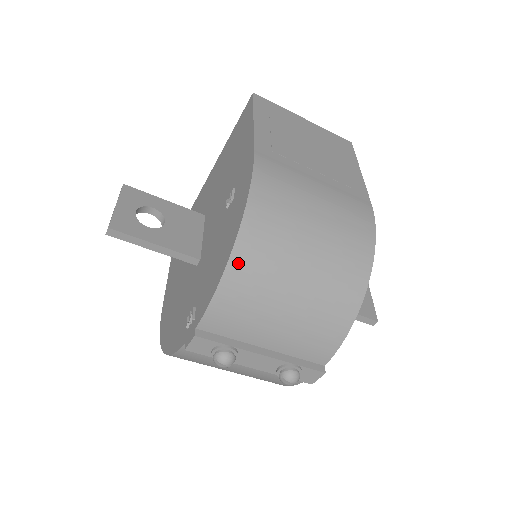
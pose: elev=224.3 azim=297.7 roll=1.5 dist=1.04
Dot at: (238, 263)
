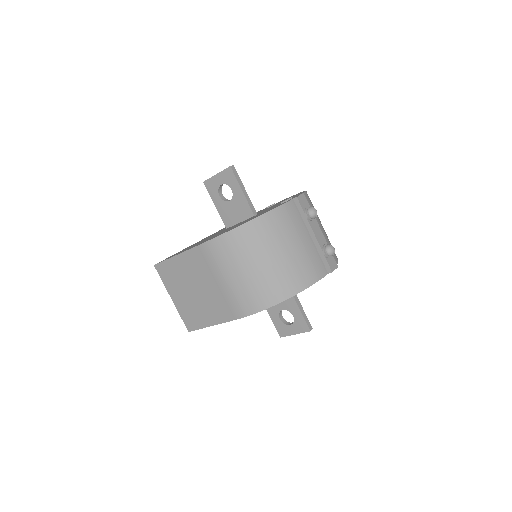
Dot at: occluded
